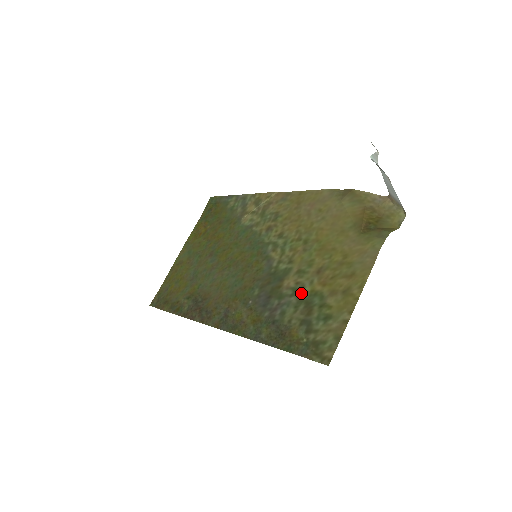
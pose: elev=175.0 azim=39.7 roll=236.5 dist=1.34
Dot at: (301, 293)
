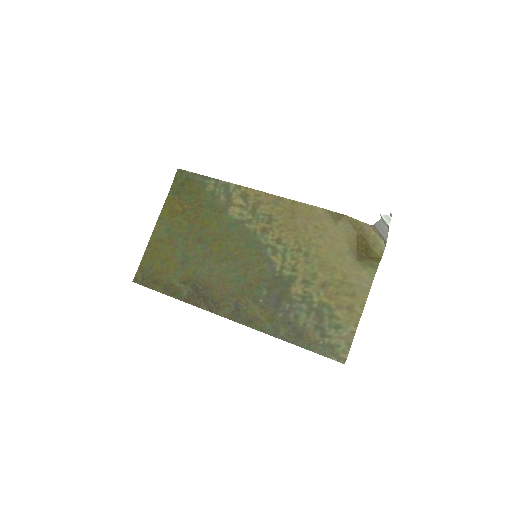
Dot at: (310, 302)
